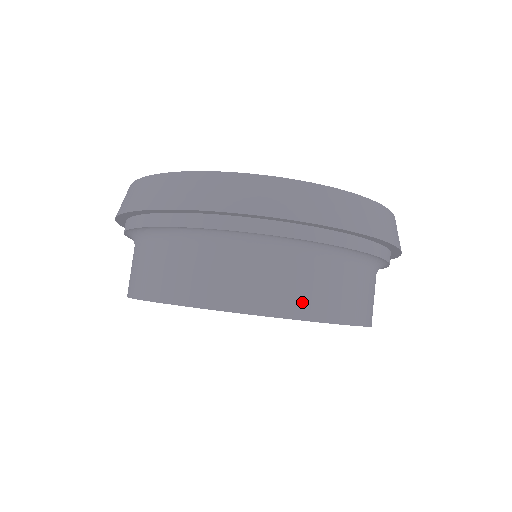
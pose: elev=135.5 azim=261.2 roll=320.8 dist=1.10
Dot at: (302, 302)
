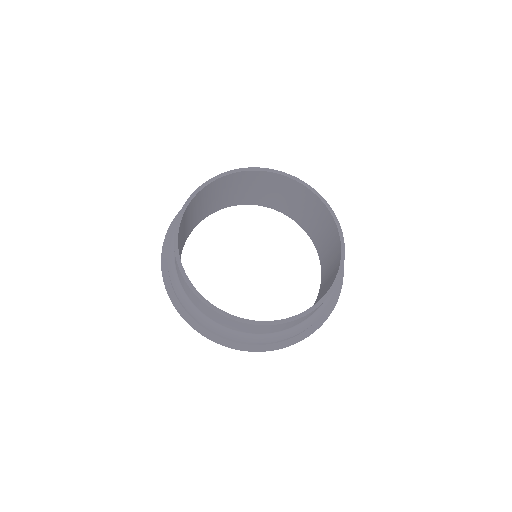
Dot at: occluded
